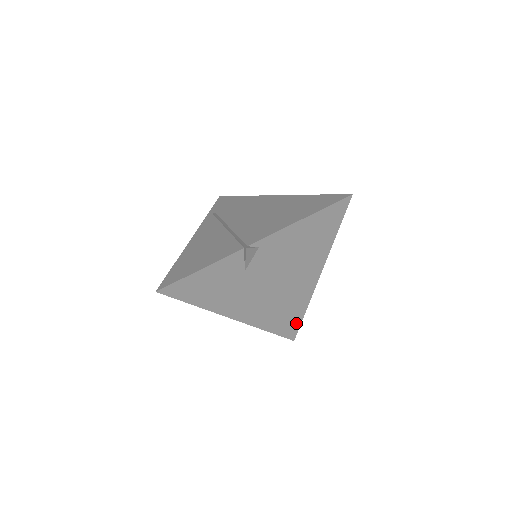
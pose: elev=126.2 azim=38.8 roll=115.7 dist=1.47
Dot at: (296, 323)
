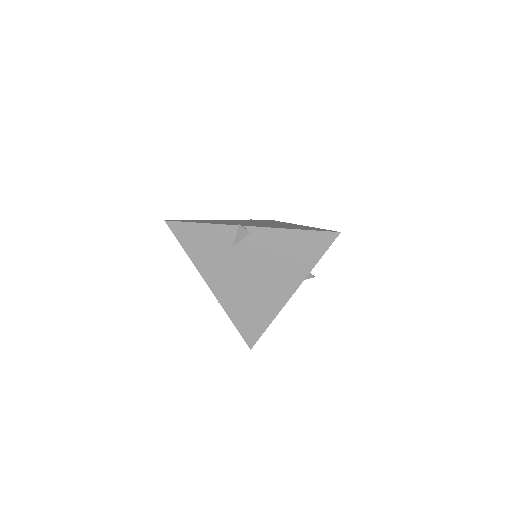
Dot at: (258, 331)
